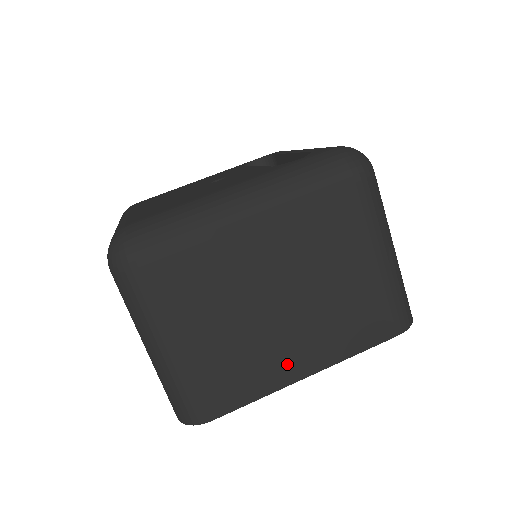
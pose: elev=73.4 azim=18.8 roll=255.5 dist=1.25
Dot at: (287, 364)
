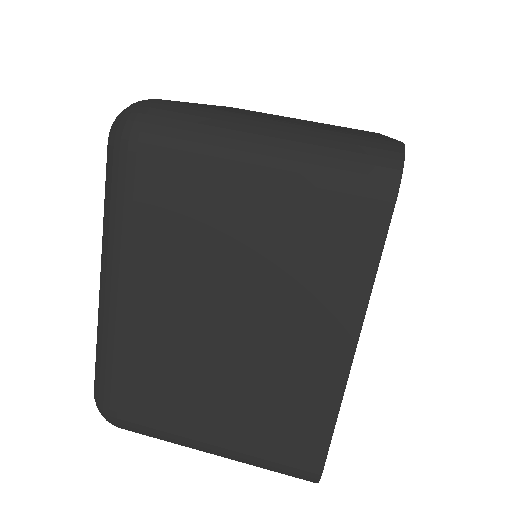
Dot at: occluded
